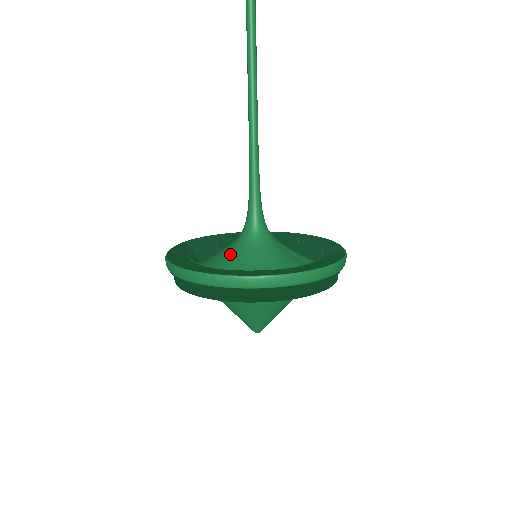
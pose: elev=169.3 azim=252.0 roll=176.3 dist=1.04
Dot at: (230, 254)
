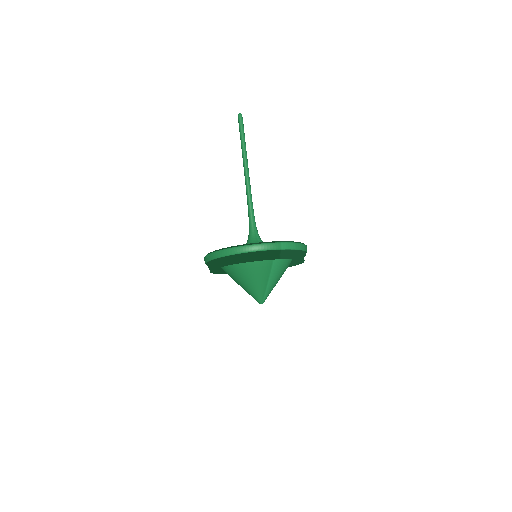
Dot at: occluded
